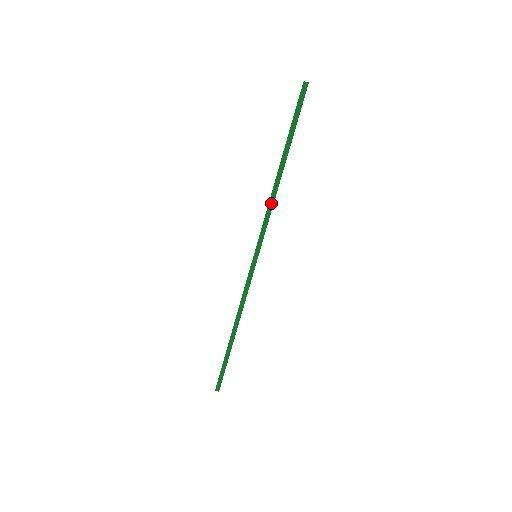
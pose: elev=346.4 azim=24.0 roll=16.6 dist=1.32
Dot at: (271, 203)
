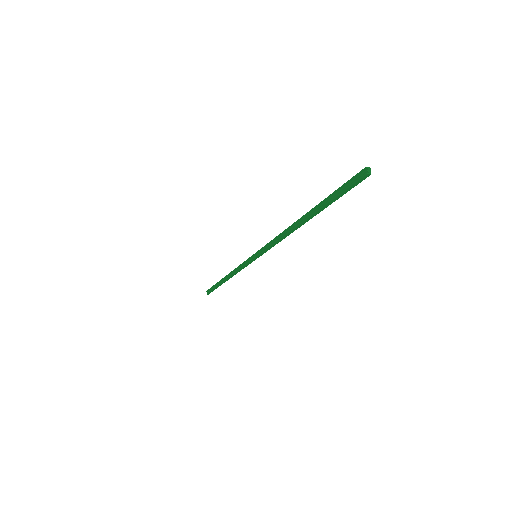
Dot at: (282, 236)
